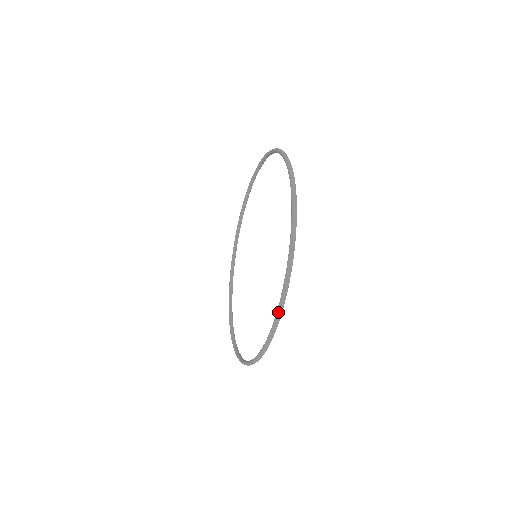
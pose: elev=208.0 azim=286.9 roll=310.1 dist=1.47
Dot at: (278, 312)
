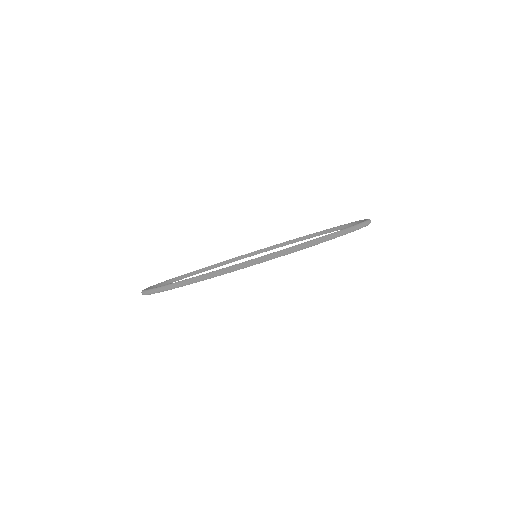
Dot at: (268, 255)
